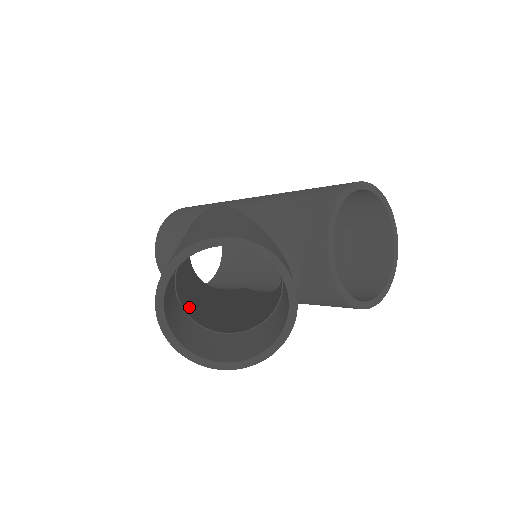
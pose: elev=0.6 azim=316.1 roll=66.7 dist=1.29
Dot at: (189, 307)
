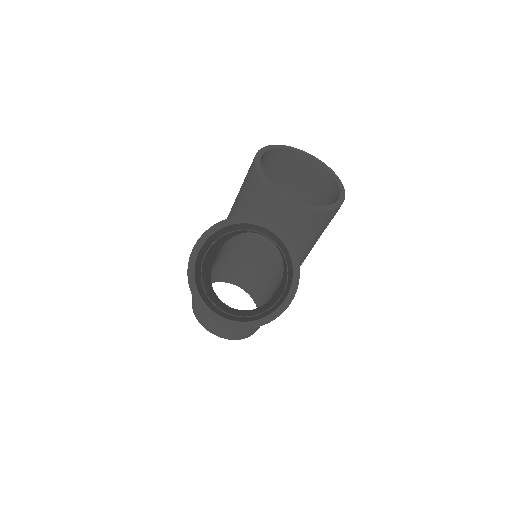
Dot at: occluded
